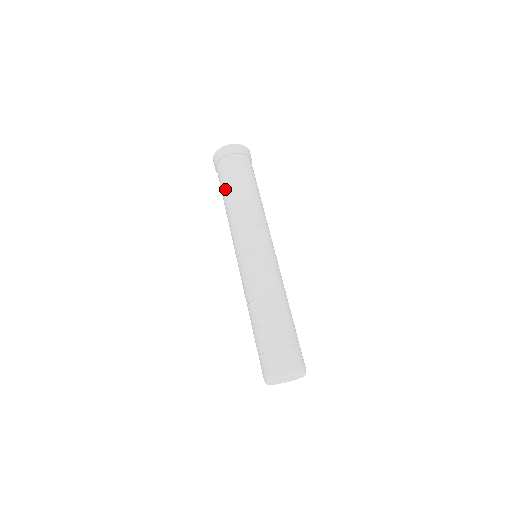
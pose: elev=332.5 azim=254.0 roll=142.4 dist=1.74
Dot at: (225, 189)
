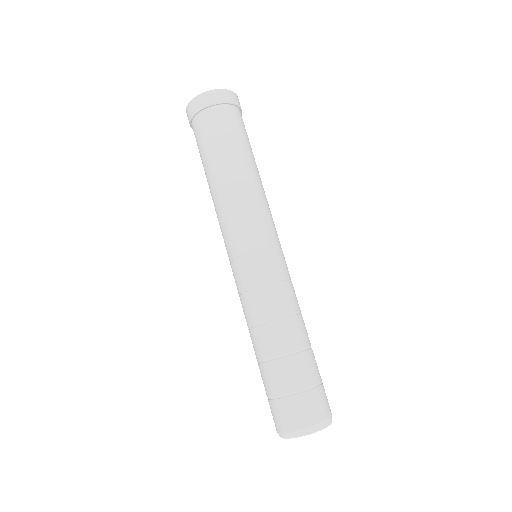
Dot at: (206, 160)
